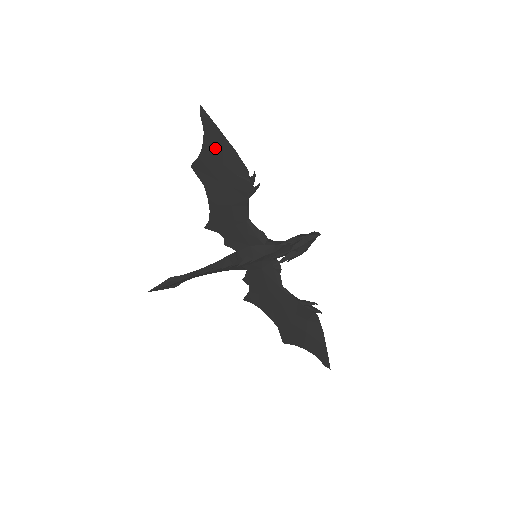
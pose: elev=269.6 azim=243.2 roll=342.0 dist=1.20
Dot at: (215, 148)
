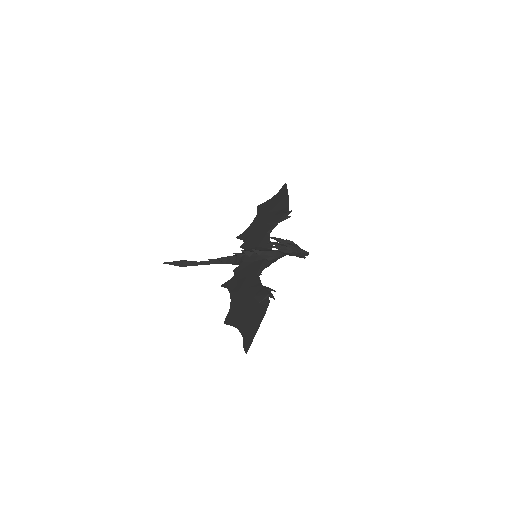
Dot at: (279, 198)
